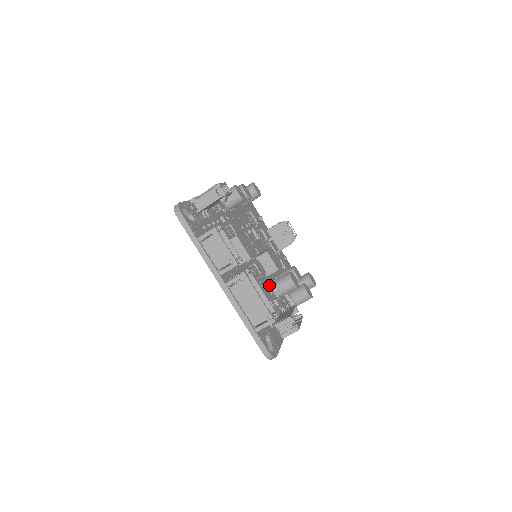
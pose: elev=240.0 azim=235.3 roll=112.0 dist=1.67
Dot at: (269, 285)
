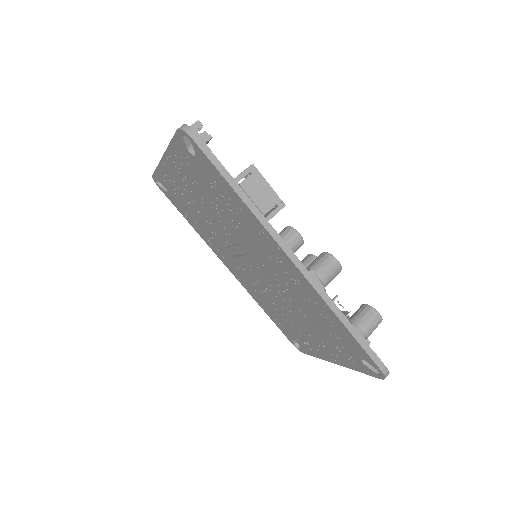
Dot at: occluded
